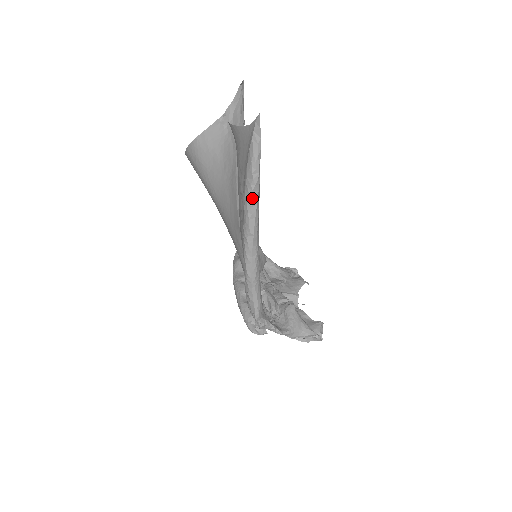
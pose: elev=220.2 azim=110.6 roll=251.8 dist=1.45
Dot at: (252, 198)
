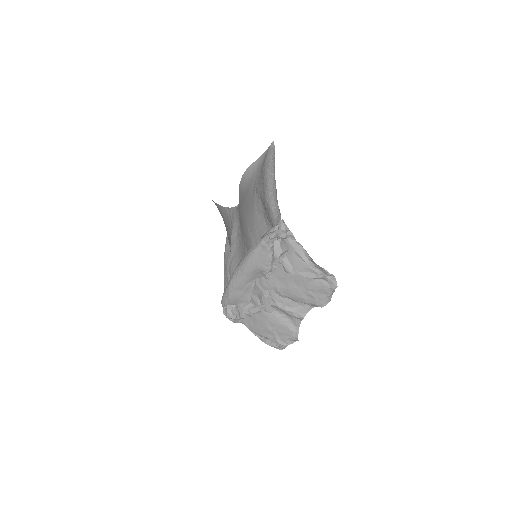
Dot at: (272, 161)
